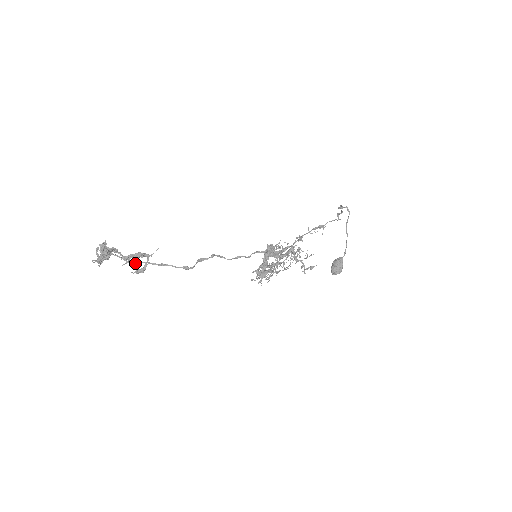
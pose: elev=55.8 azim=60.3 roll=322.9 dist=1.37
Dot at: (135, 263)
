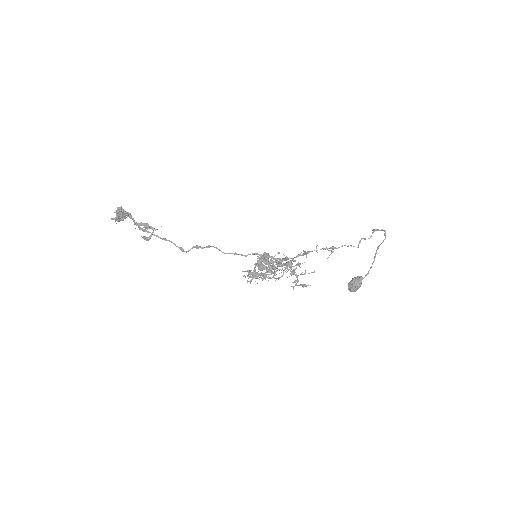
Dot at: (144, 231)
